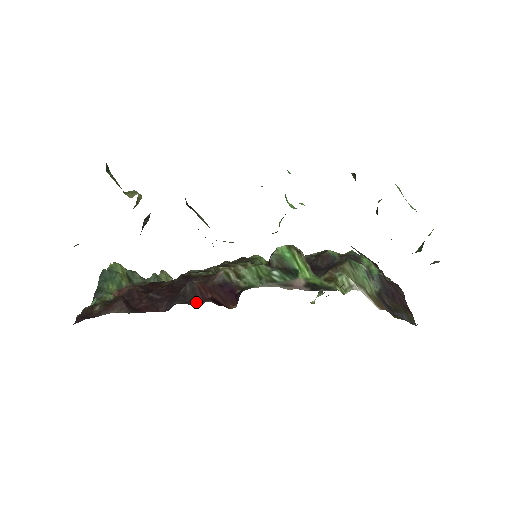
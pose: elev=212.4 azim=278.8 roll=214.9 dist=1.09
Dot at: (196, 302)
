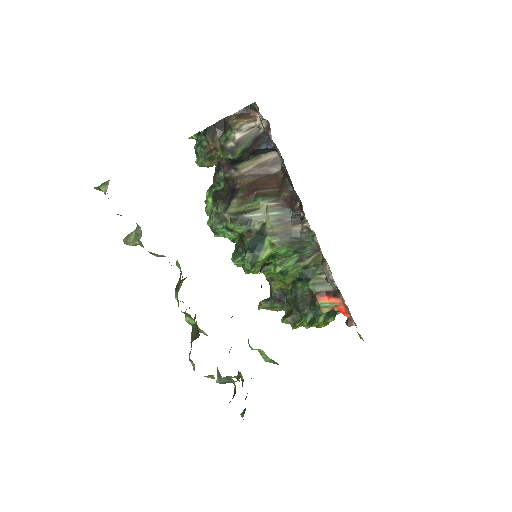
Dot at: occluded
